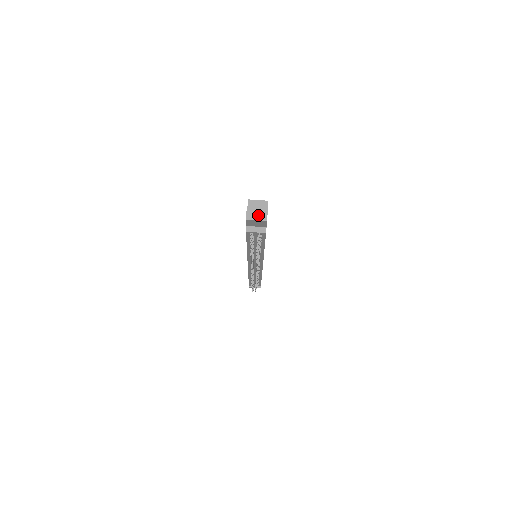
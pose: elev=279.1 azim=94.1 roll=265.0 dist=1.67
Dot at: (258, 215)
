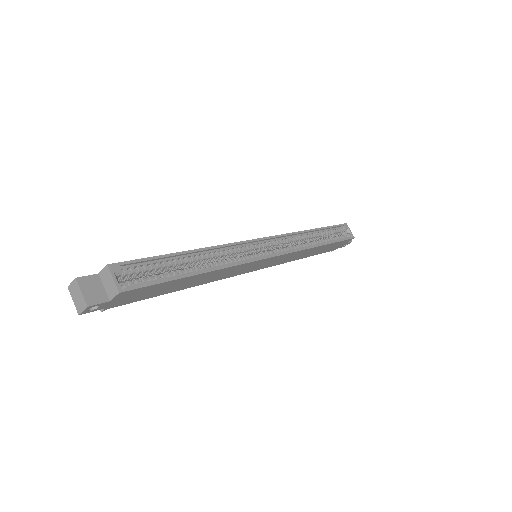
Dot at: (77, 299)
